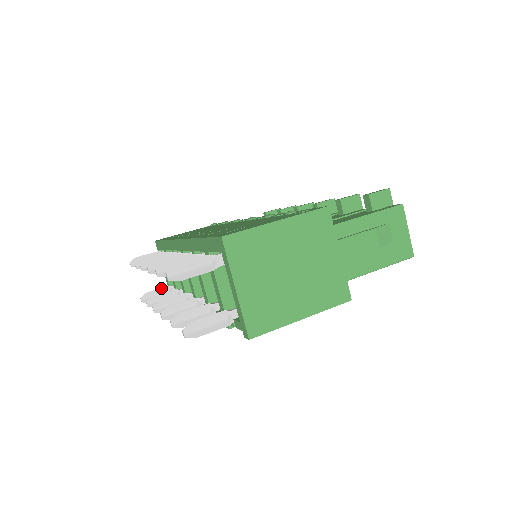
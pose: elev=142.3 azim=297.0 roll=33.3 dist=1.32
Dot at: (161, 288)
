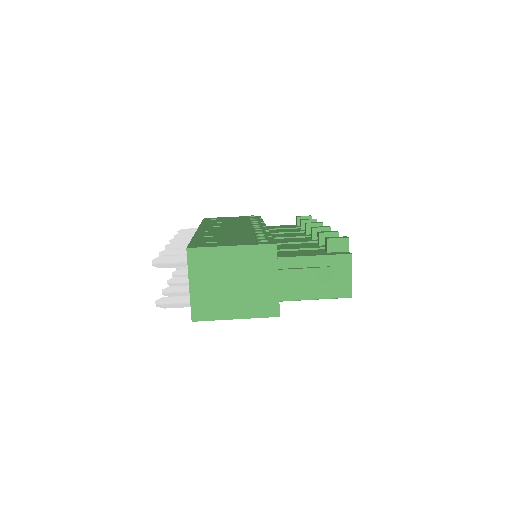
Dot at: occluded
